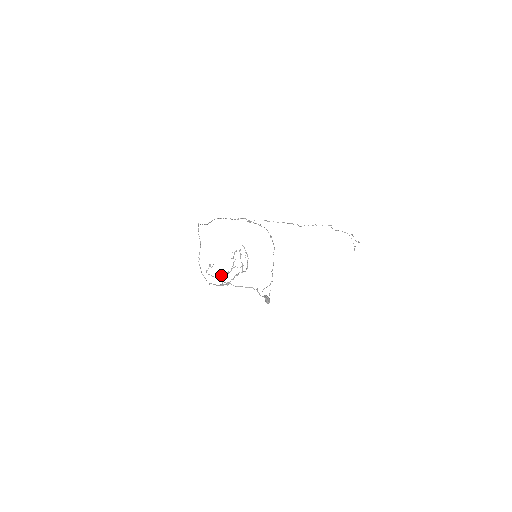
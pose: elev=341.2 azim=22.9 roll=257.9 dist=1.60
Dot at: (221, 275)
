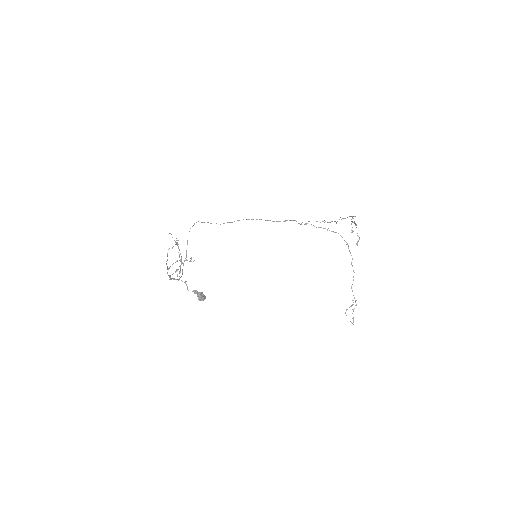
Dot at: (176, 269)
